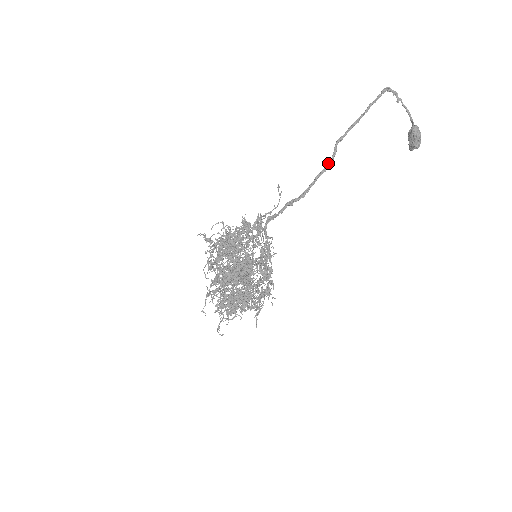
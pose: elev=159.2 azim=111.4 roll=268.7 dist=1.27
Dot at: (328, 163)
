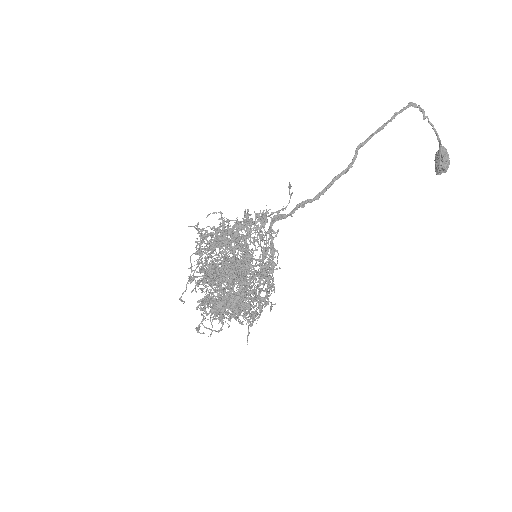
Dot at: occluded
